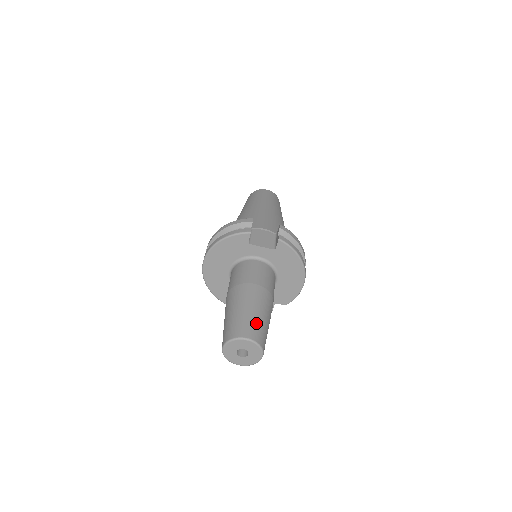
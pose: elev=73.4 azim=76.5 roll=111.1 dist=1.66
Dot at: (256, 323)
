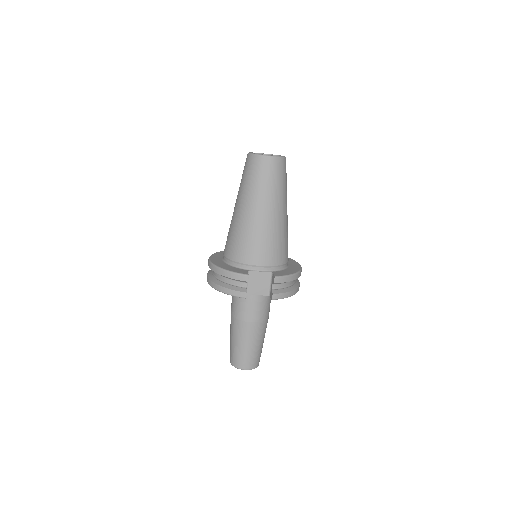
Dot at: (253, 356)
